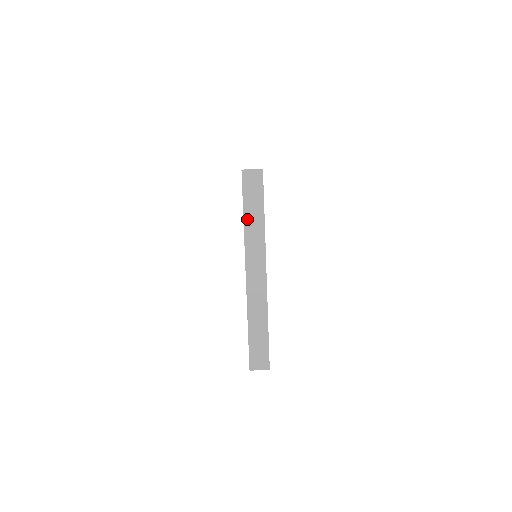
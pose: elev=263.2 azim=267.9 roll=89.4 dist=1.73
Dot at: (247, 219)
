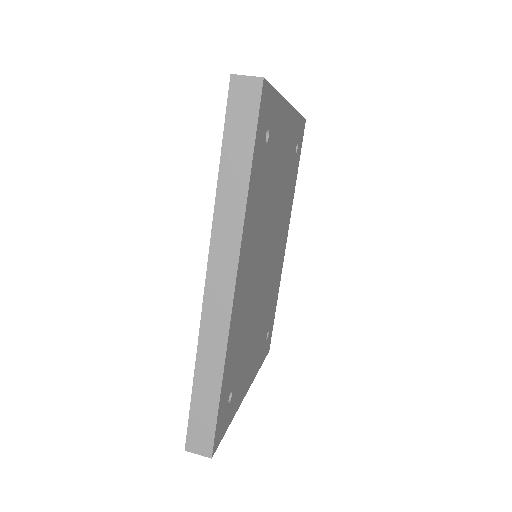
Dot at: occluded
